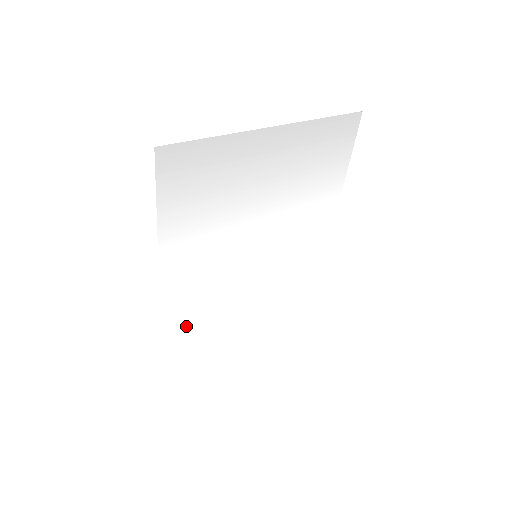
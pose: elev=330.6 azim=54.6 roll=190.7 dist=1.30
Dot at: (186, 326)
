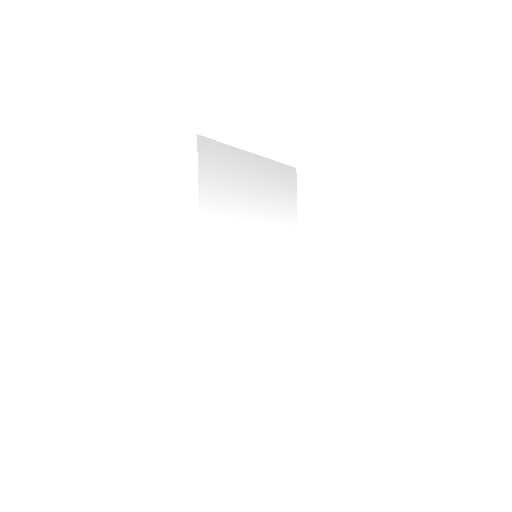
Dot at: (216, 308)
